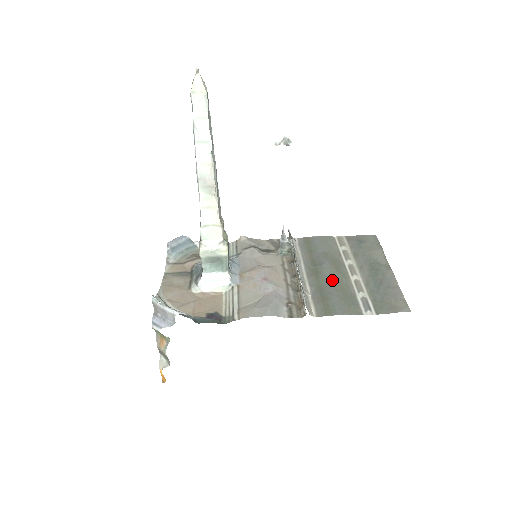
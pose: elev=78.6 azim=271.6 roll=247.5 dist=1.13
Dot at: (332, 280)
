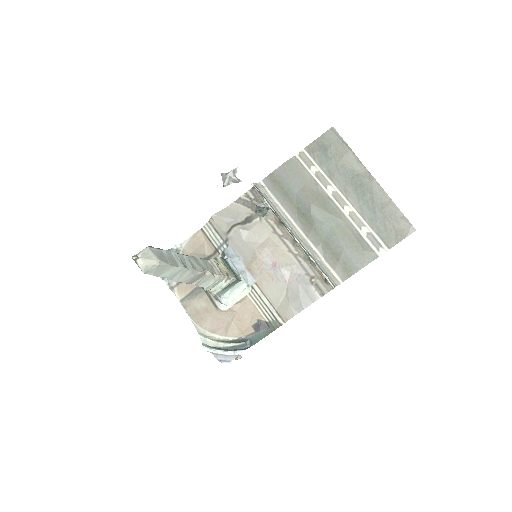
Dot at: (330, 228)
